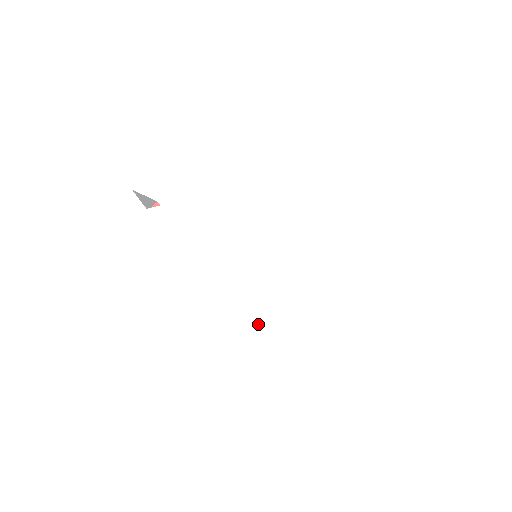
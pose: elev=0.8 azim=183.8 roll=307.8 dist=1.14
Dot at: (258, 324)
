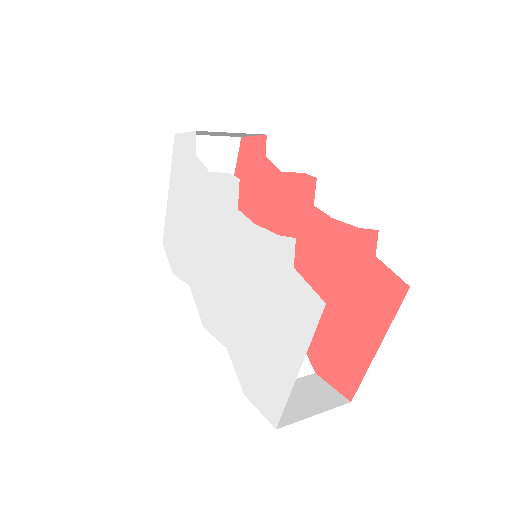
Dot at: (203, 302)
